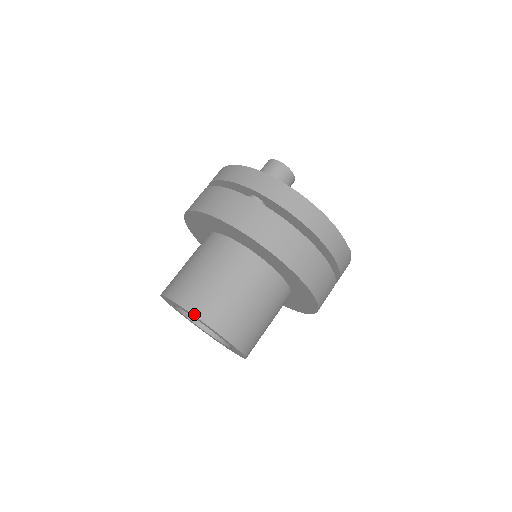
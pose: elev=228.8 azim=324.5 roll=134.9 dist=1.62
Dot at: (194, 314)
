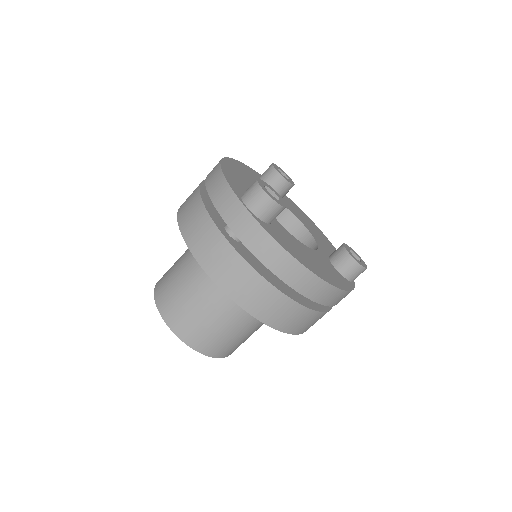
Dot at: (169, 327)
